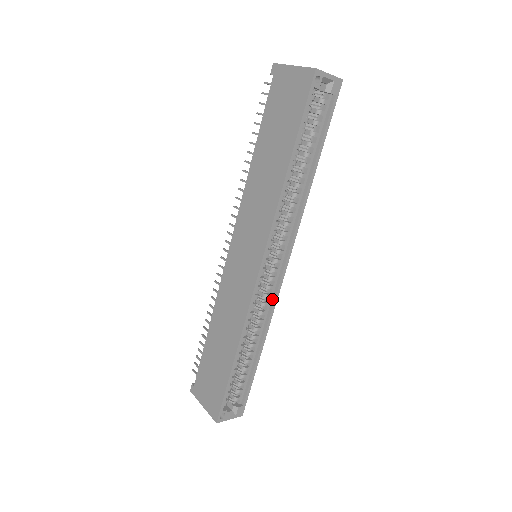
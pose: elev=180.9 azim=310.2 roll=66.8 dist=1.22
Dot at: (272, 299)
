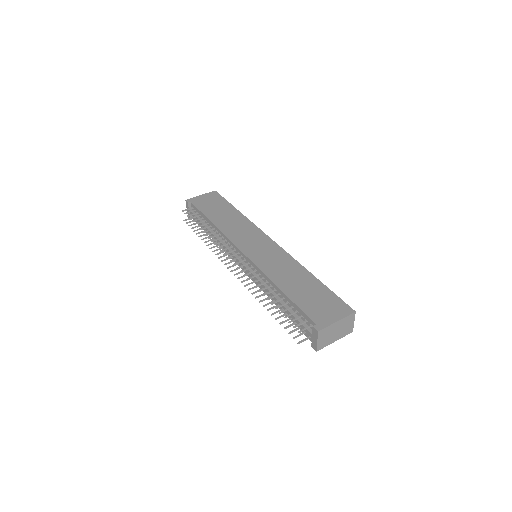
Dot at: occluded
